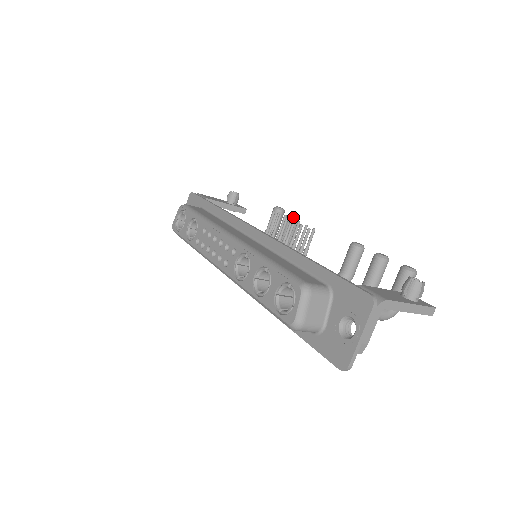
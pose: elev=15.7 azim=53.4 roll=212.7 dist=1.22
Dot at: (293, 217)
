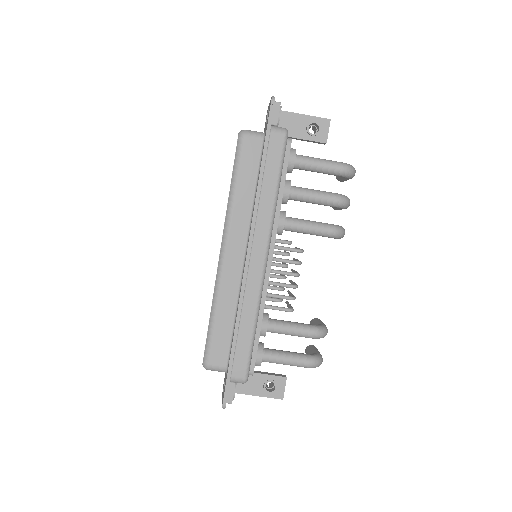
Dot at: (312, 320)
